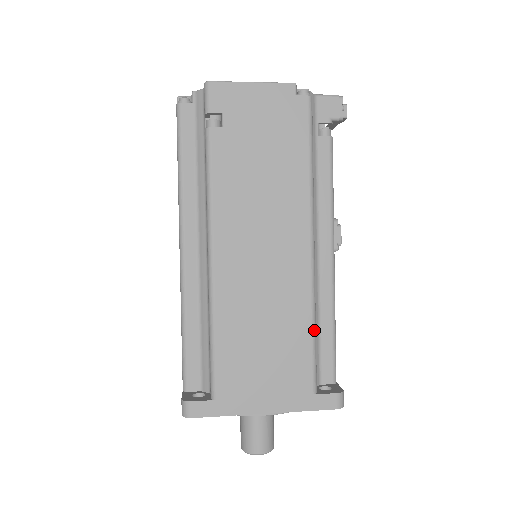
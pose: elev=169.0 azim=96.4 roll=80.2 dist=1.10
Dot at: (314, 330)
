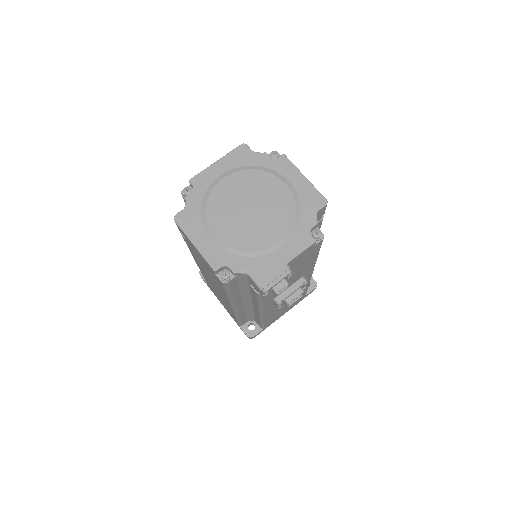
Dot at: (237, 319)
